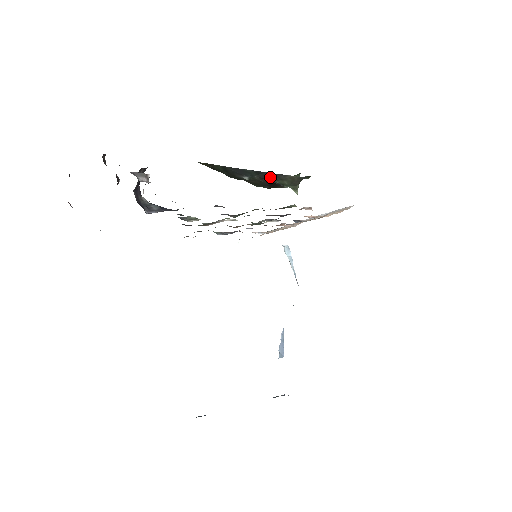
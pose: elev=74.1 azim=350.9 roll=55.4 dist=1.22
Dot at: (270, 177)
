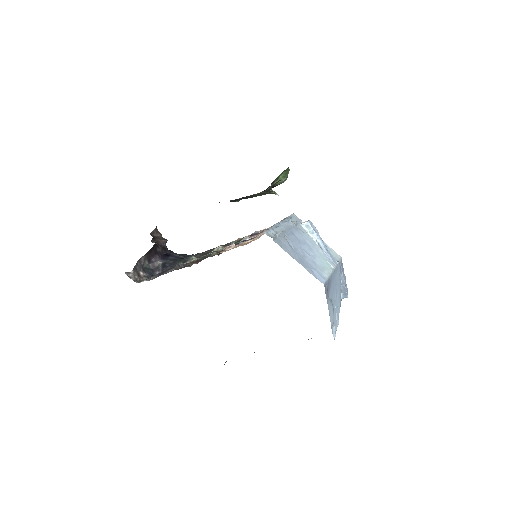
Dot at: (246, 198)
